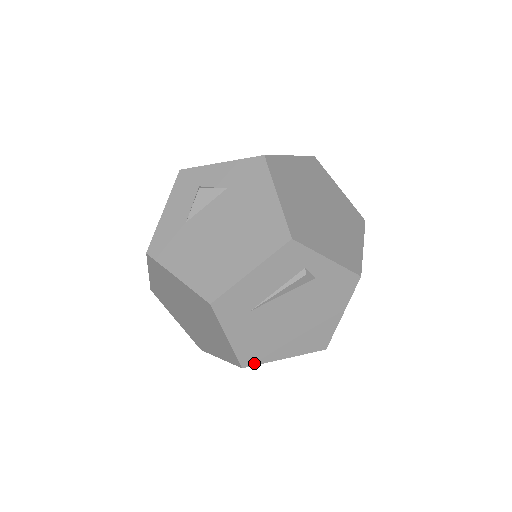
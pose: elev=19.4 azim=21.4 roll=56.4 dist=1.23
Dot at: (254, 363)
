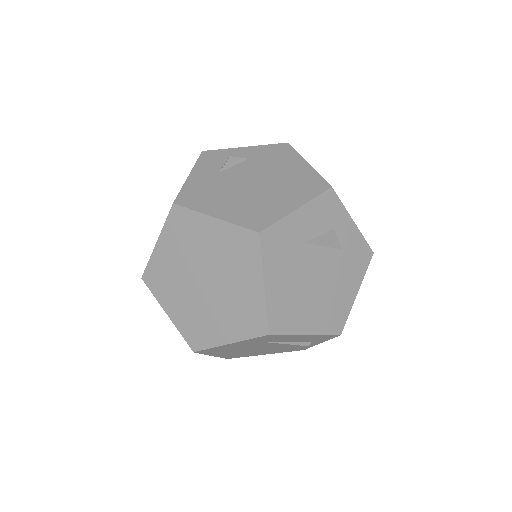
Dot at: (202, 352)
